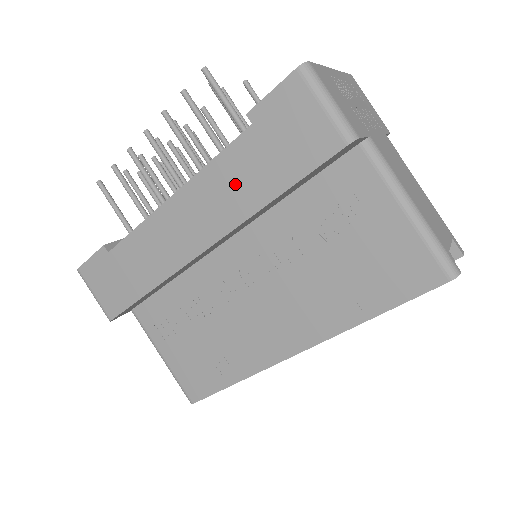
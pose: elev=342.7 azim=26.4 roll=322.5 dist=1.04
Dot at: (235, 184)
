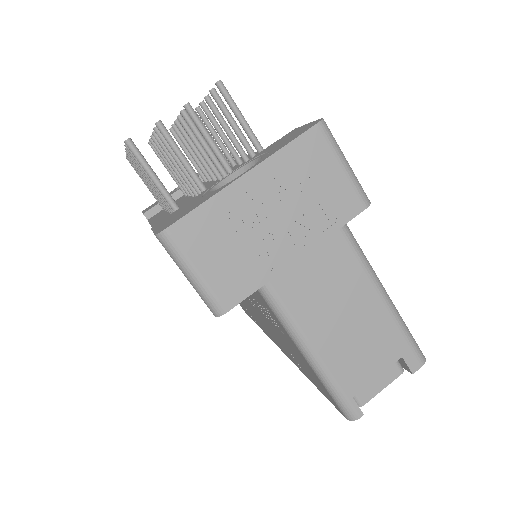
Dot at: occluded
